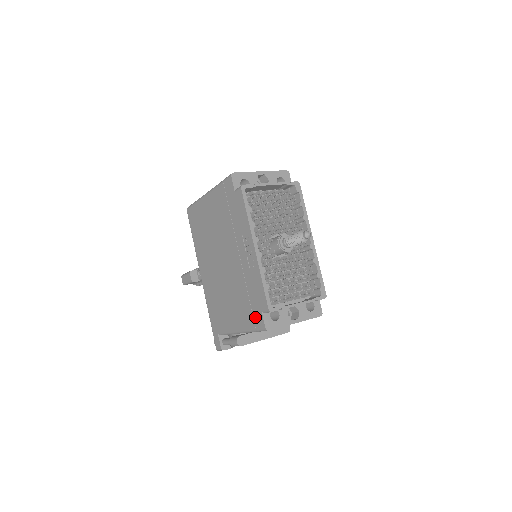
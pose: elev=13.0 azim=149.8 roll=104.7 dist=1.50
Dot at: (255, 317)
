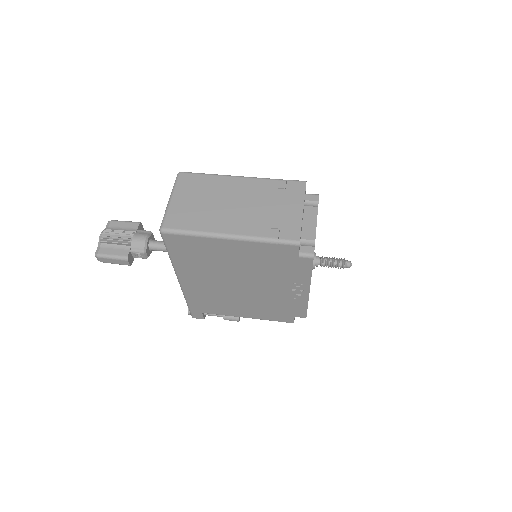
Dot at: (282, 318)
